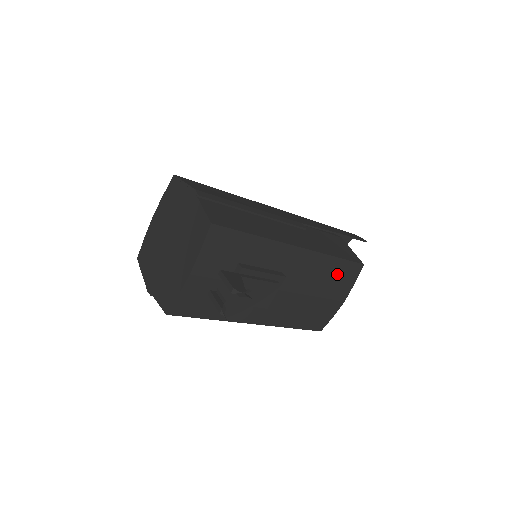
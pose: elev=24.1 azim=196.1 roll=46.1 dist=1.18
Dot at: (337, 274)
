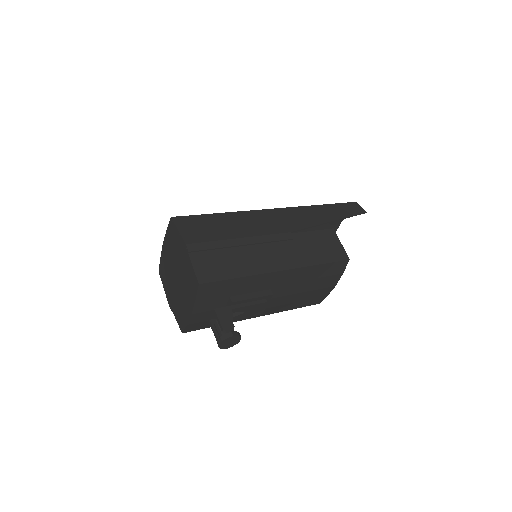
Dot at: (324, 273)
